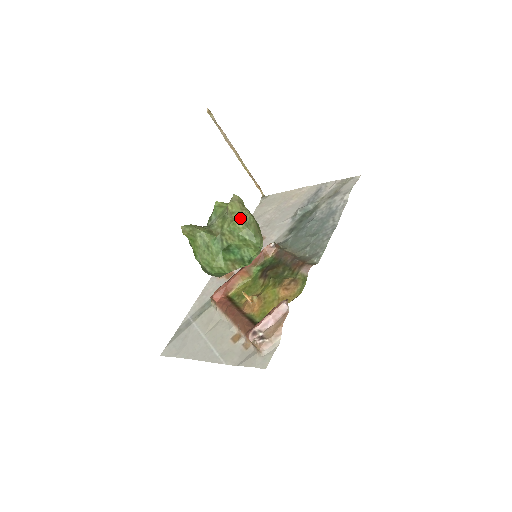
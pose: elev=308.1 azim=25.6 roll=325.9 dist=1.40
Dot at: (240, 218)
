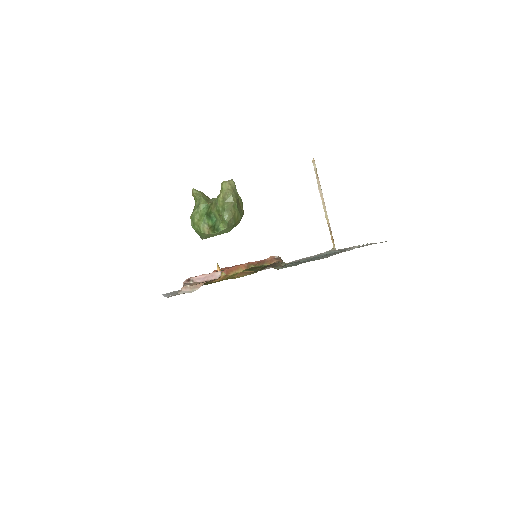
Dot at: (223, 194)
